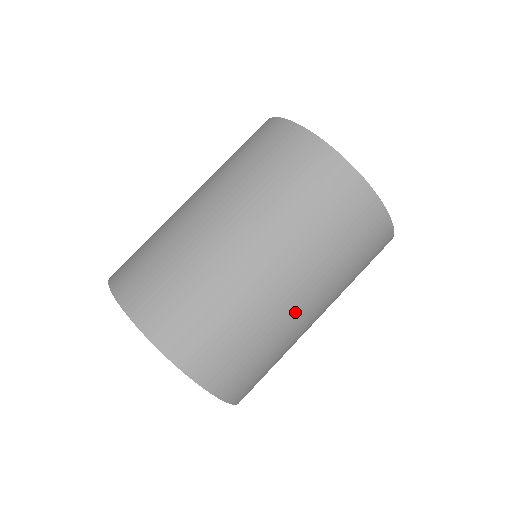
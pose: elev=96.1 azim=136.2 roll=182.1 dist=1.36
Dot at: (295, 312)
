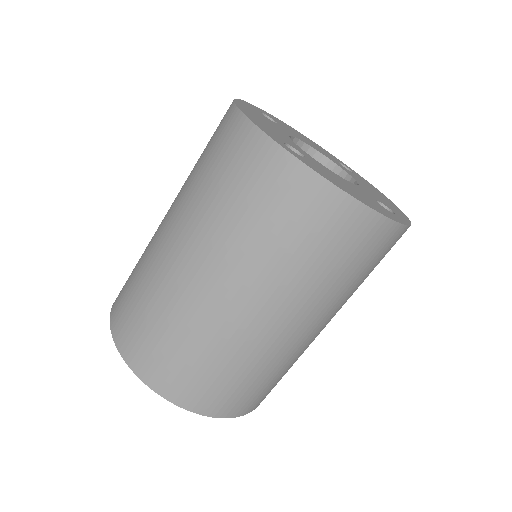
Dot at: occluded
